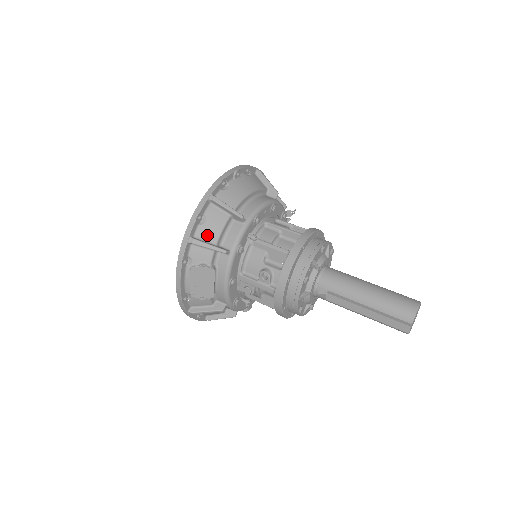
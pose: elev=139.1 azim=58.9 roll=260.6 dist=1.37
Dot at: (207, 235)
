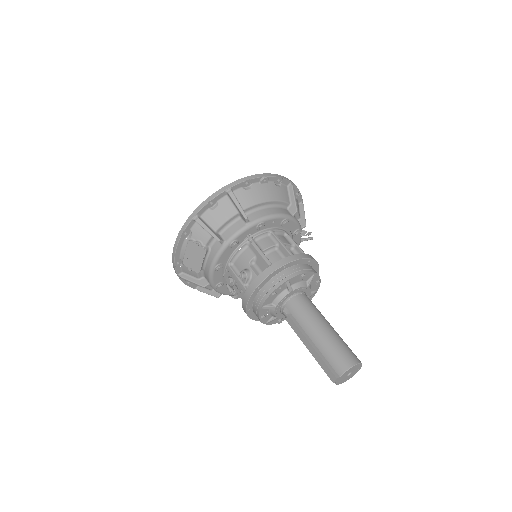
Dot at: (212, 220)
